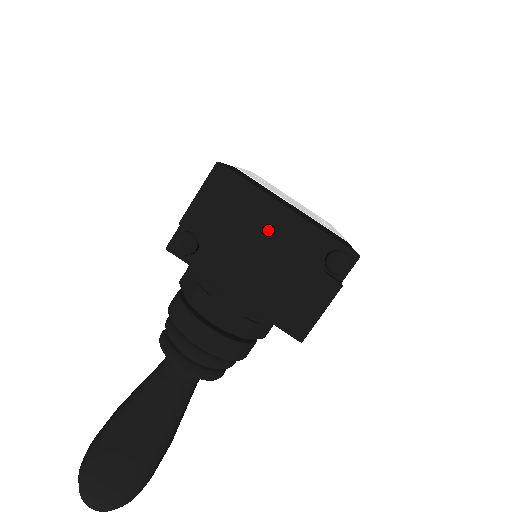
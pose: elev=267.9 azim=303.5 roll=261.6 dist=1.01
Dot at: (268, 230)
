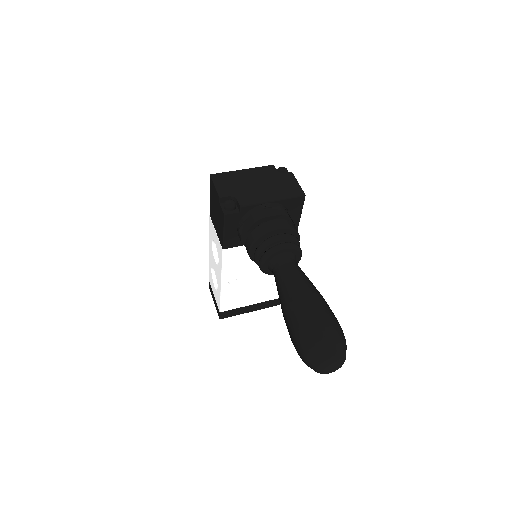
Dot at: (250, 177)
